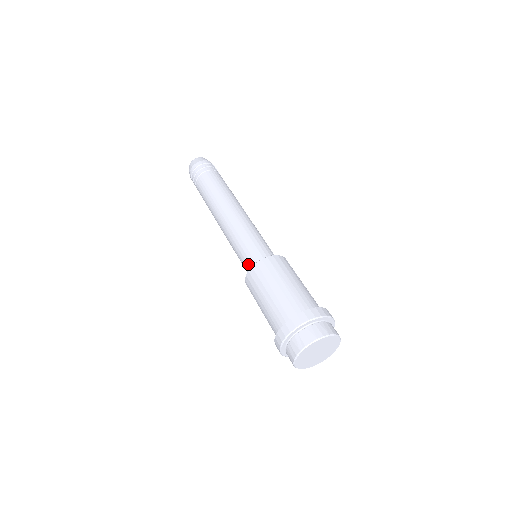
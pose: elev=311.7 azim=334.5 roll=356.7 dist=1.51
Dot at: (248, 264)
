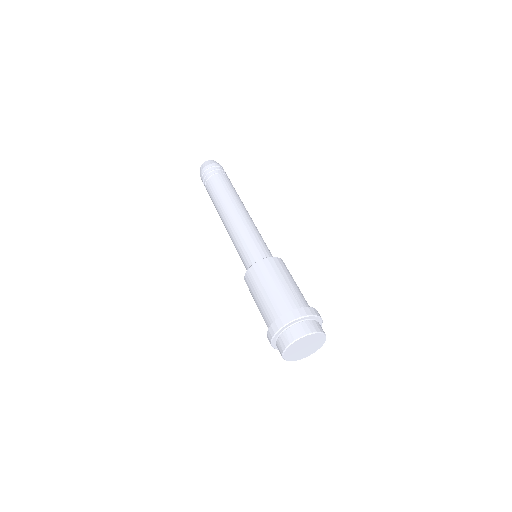
Dot at: (254, 257)
